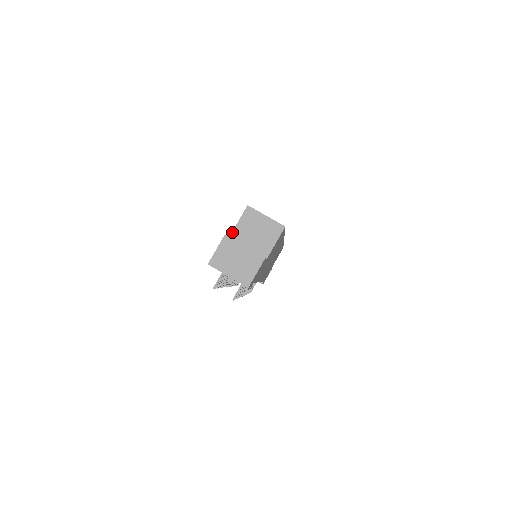
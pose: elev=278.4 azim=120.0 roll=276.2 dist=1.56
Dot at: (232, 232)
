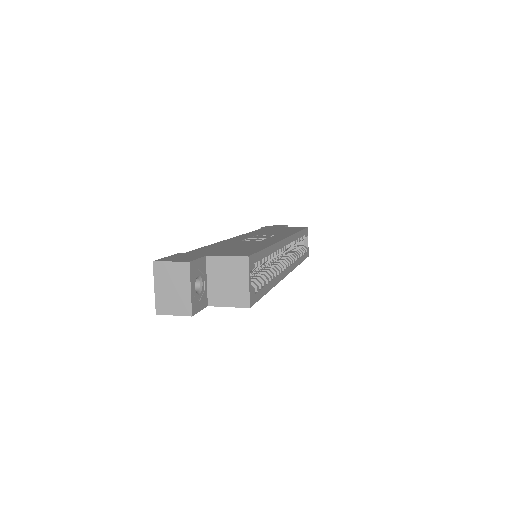
Dot at: (213, 256)
